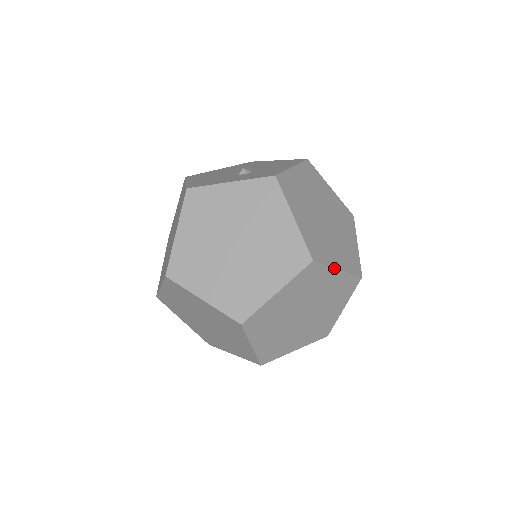
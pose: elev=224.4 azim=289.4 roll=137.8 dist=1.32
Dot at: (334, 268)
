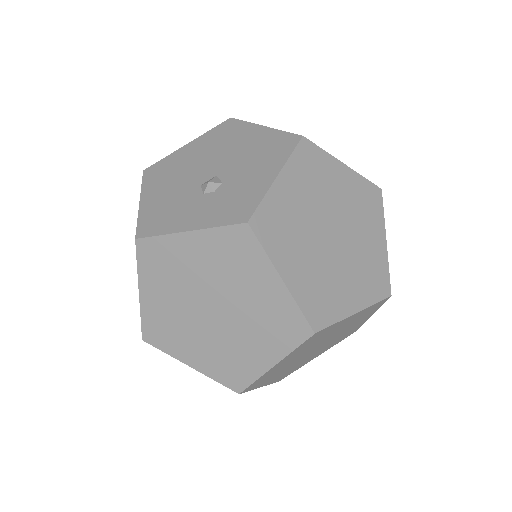
Dot at: (348, 317)
